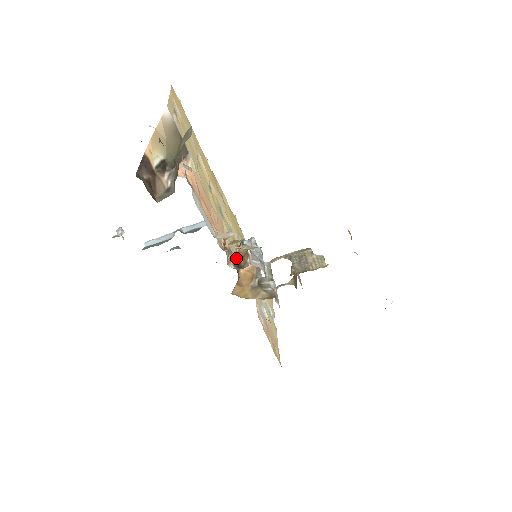
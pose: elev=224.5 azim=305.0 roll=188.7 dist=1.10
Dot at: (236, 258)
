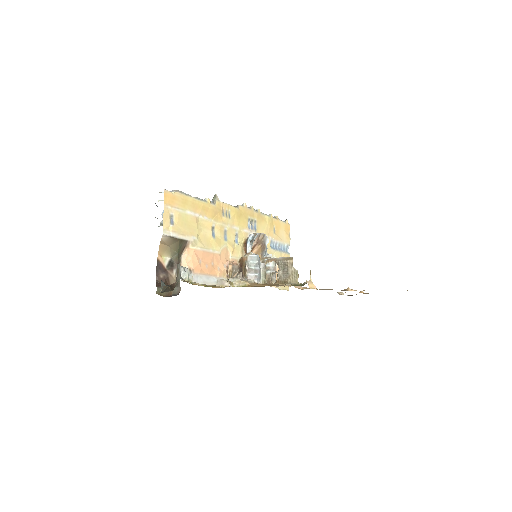
Dot at: (239, 268)
